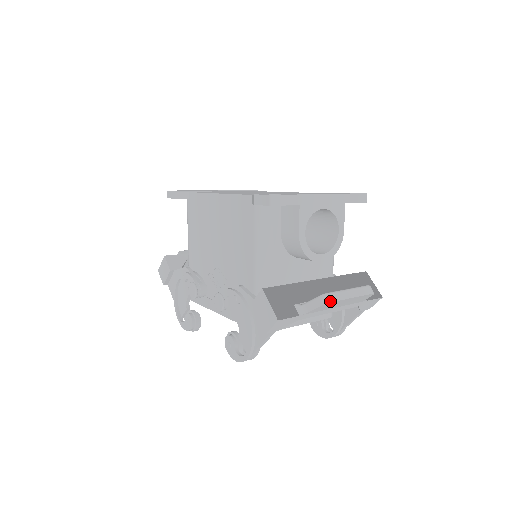
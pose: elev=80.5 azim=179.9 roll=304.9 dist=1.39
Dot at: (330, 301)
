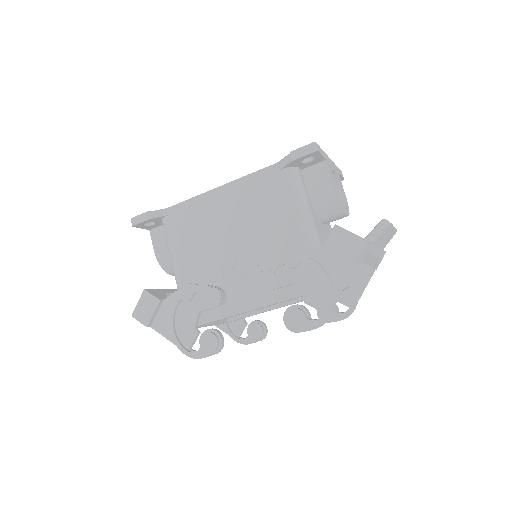
Dot at: (391, 223)
